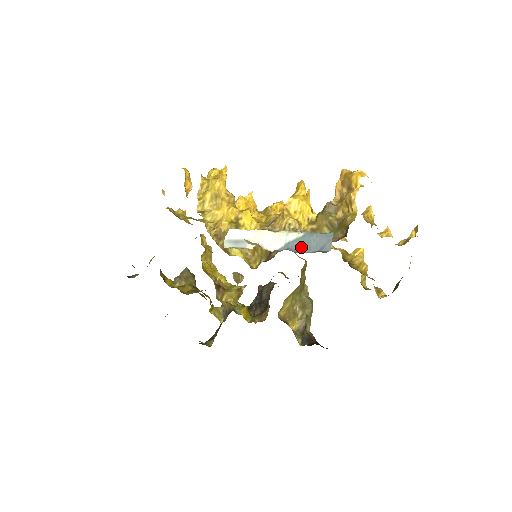
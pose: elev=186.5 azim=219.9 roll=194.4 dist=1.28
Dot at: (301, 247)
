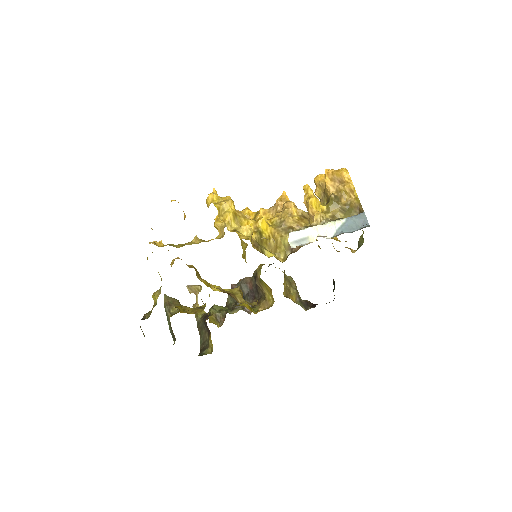
Dot at: (349, 228)
